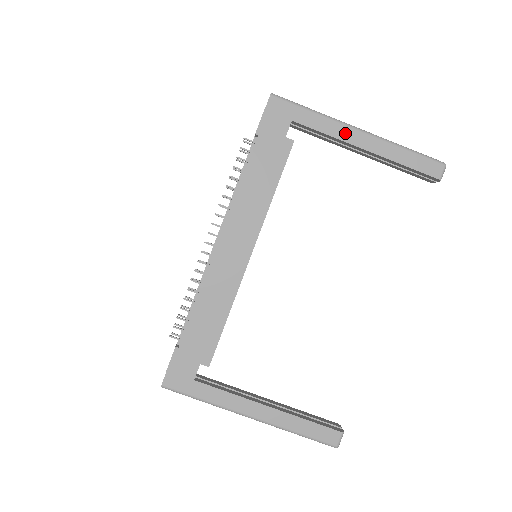
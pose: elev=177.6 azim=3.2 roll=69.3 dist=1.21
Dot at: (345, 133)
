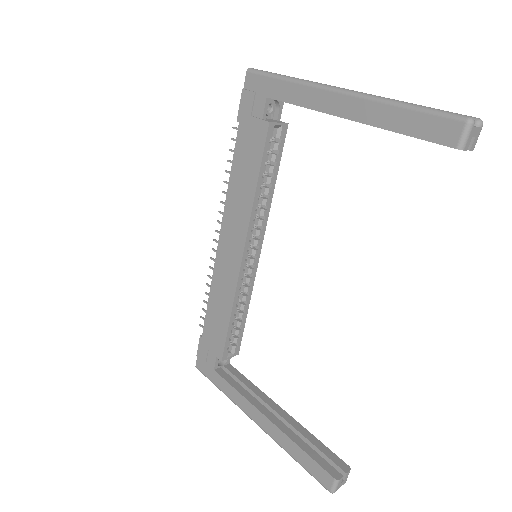
Dot at: (320, 100)
